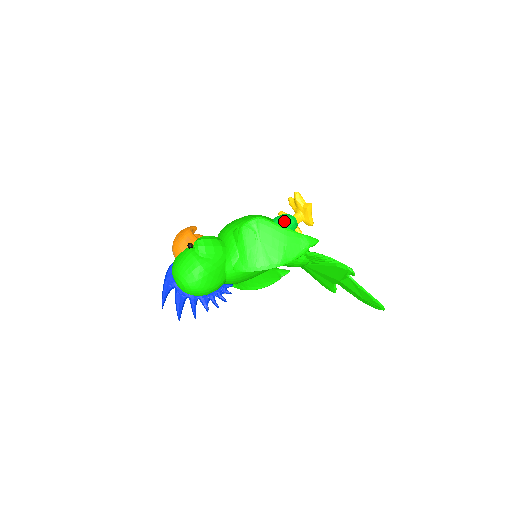
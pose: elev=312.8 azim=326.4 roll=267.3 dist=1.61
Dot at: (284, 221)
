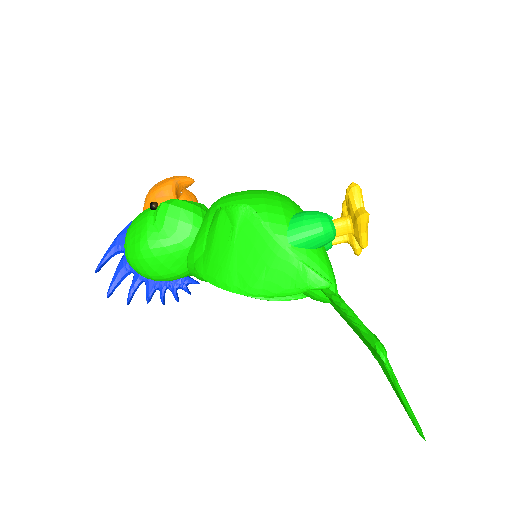
Dot at: (305, 224)
